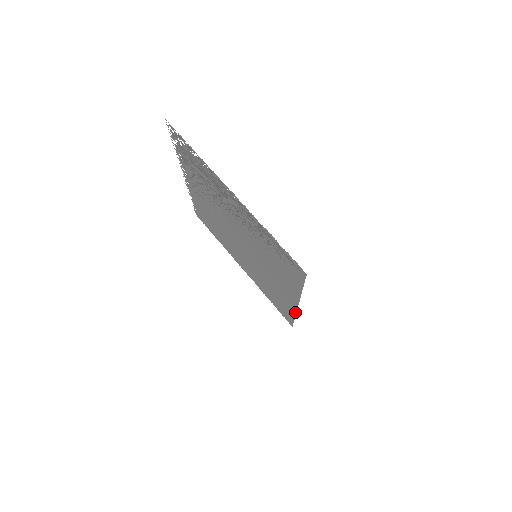
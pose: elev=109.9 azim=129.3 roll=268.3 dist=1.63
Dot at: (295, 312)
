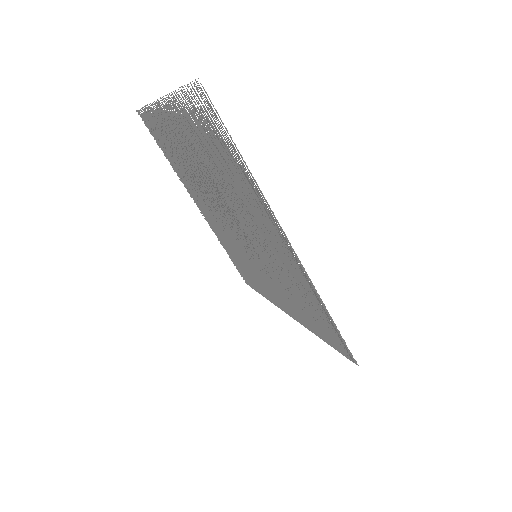
Dot at: (274, 303)
